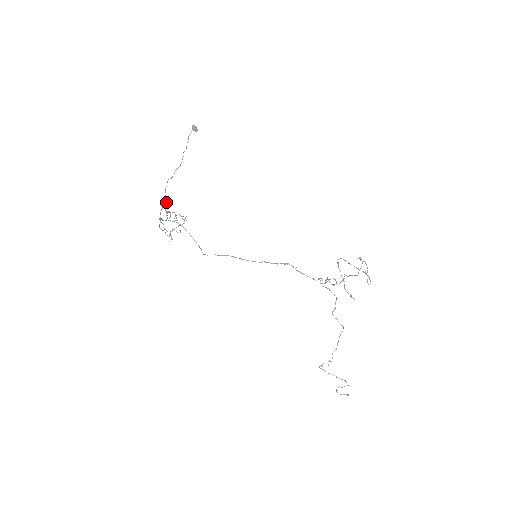
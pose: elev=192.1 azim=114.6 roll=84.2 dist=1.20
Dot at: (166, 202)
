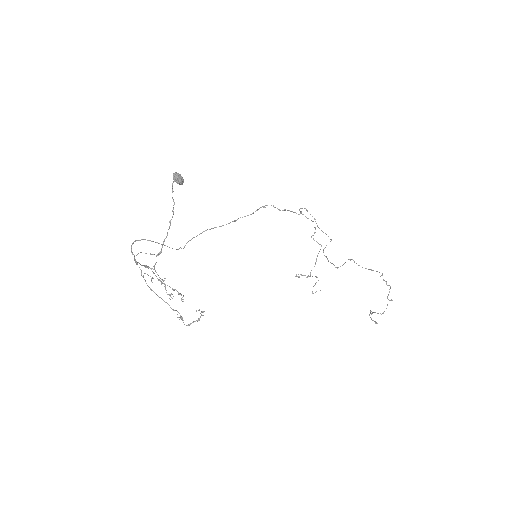
Dot at: occluded
